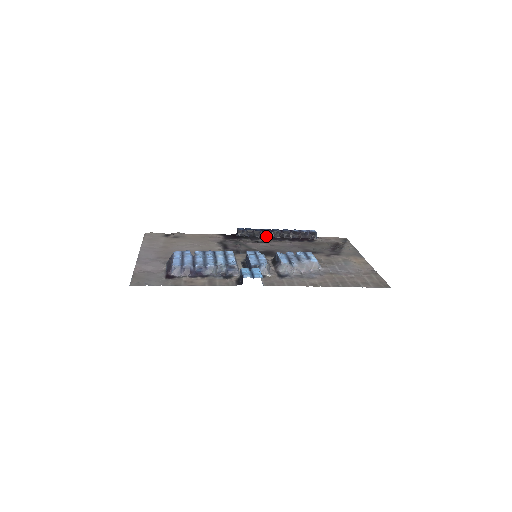
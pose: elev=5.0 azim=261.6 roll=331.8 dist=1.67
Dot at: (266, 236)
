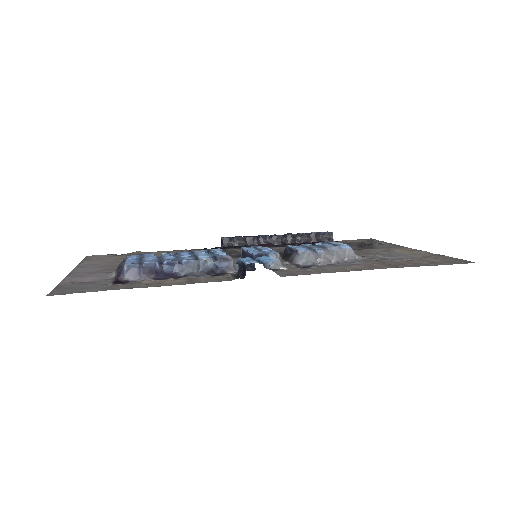
Dot at: (263, 244)
